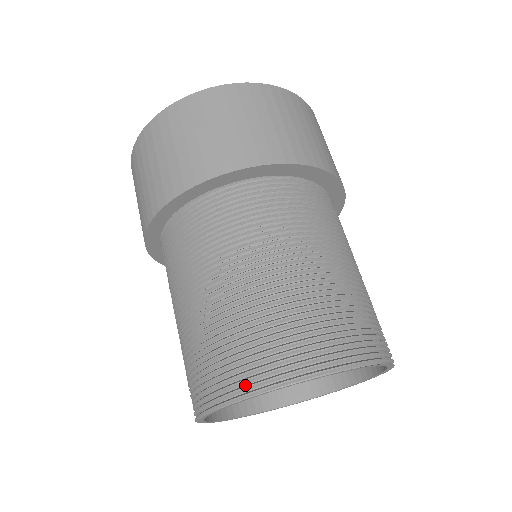
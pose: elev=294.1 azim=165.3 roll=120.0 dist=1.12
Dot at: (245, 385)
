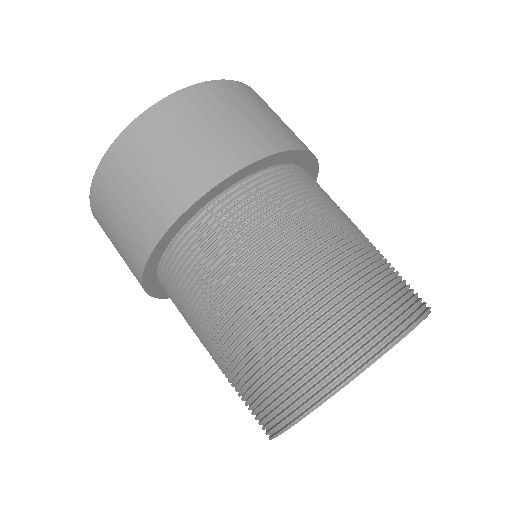
Dot at: (362, 355)
